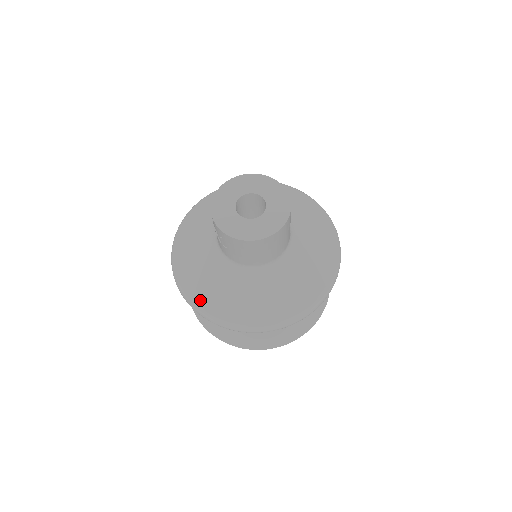
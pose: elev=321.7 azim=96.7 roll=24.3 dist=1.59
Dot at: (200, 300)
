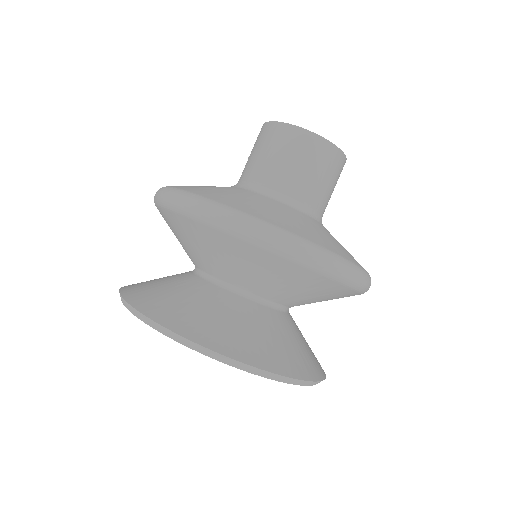
Dot at: occluded
